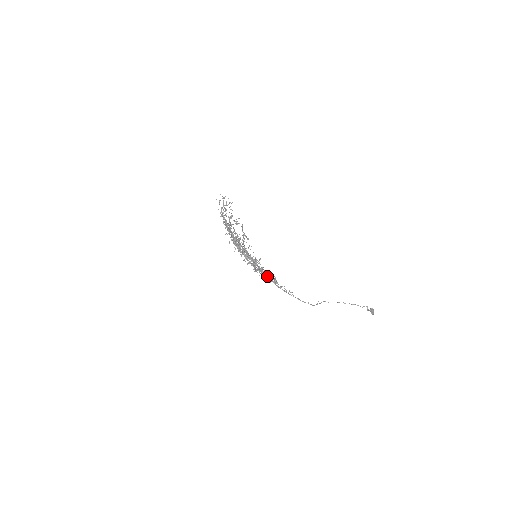
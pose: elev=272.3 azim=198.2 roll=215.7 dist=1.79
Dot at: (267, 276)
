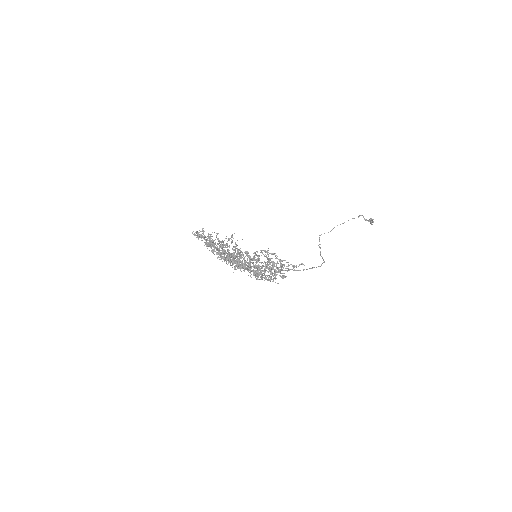
Dot at: (282, 278)
